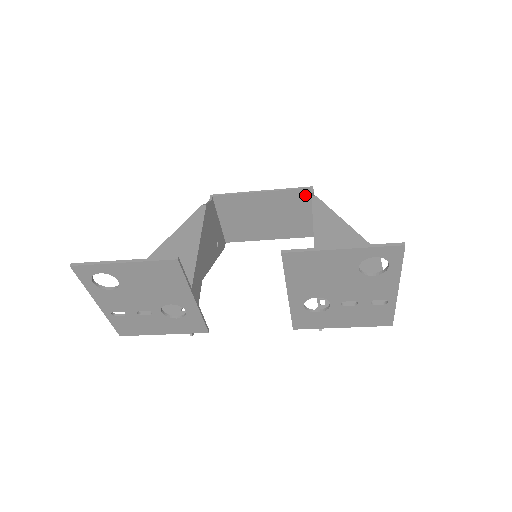
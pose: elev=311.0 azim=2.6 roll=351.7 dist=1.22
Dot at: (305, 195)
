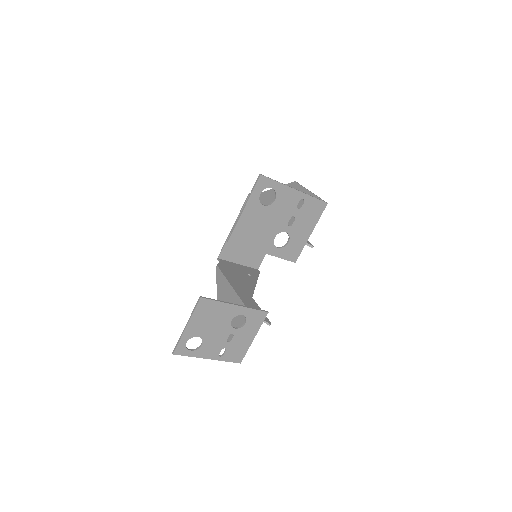
Dot at: occluded
